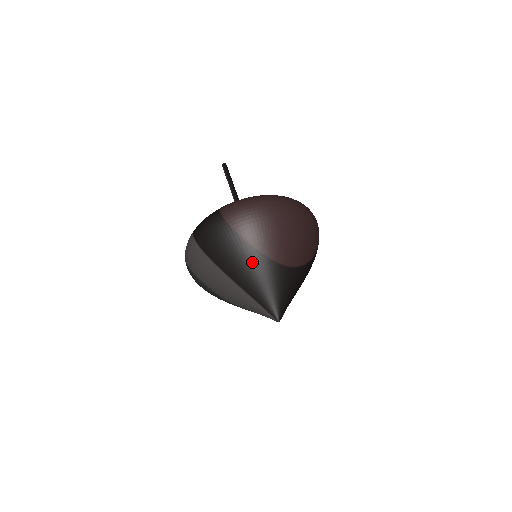
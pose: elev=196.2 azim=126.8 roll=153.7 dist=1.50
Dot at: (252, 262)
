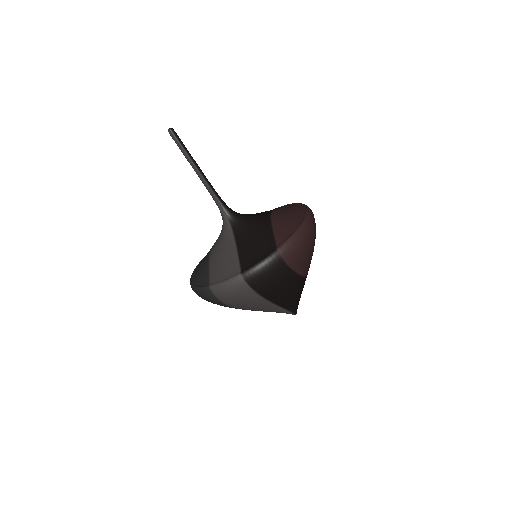
Dot at: (296, 287)
